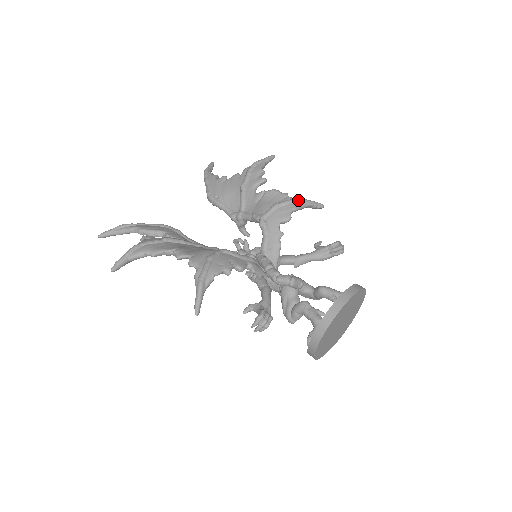
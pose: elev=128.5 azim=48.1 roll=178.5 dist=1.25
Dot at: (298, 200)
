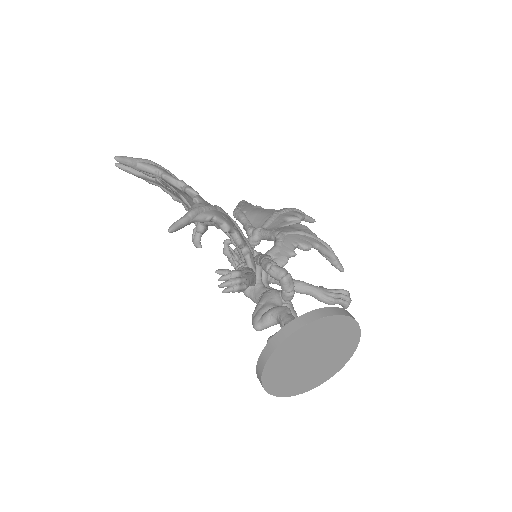
Dot at: (325, 243)
